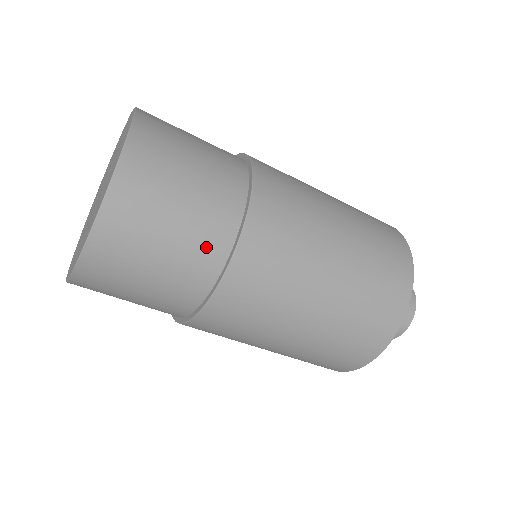
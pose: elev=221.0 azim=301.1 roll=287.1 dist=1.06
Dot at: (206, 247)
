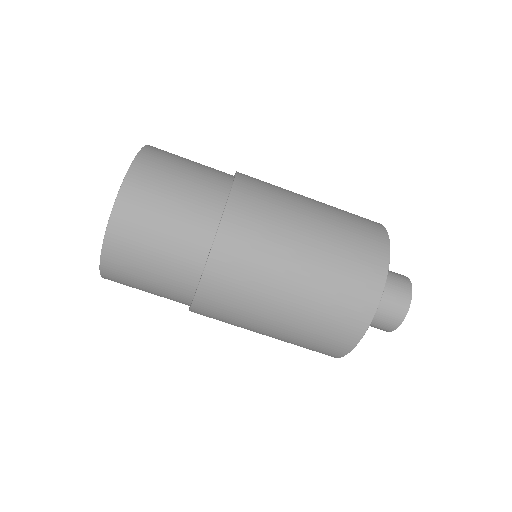
Dot at: (212, 183)
